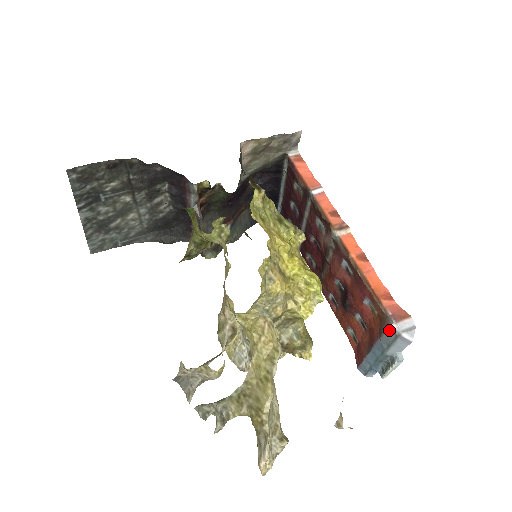
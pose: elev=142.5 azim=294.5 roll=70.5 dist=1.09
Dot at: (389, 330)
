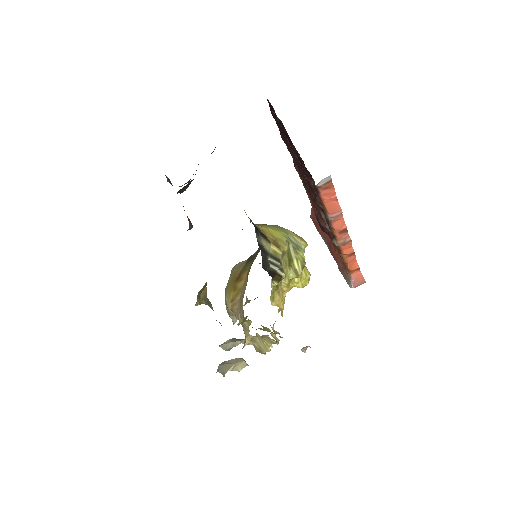
Dot at: (347, 283)
